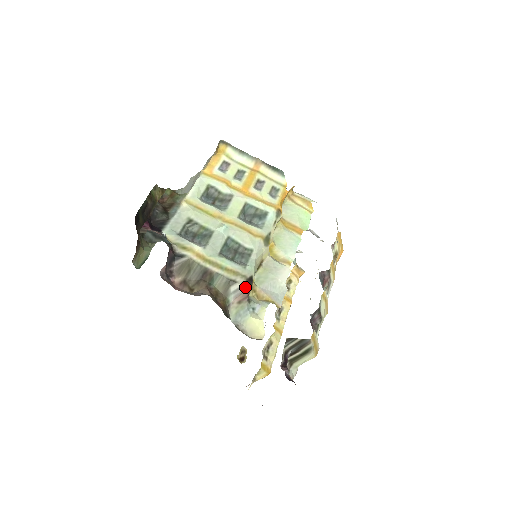
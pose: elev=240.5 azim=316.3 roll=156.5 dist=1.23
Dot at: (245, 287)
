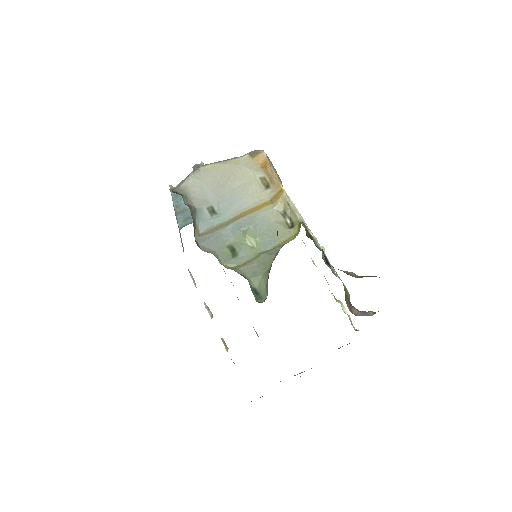
Dot at: occluded
